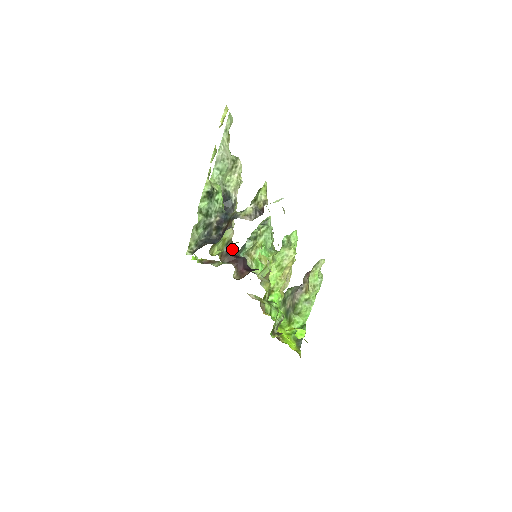
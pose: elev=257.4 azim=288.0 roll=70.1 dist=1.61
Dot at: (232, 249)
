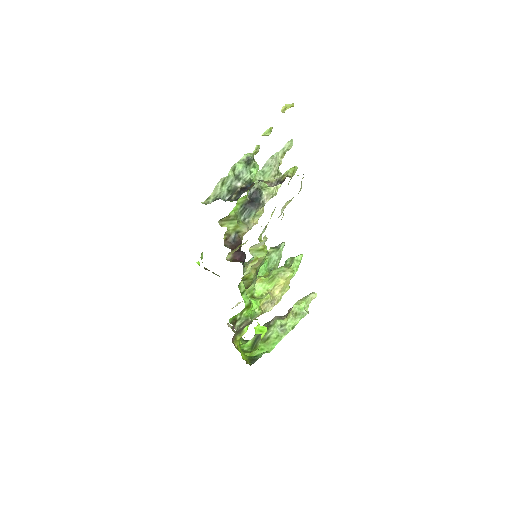
Dot at: (238, 243)
